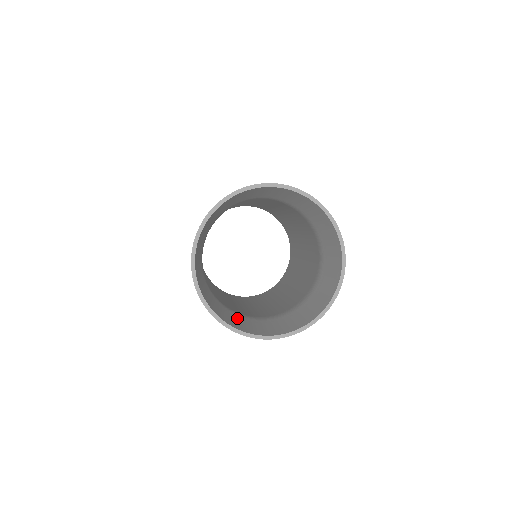
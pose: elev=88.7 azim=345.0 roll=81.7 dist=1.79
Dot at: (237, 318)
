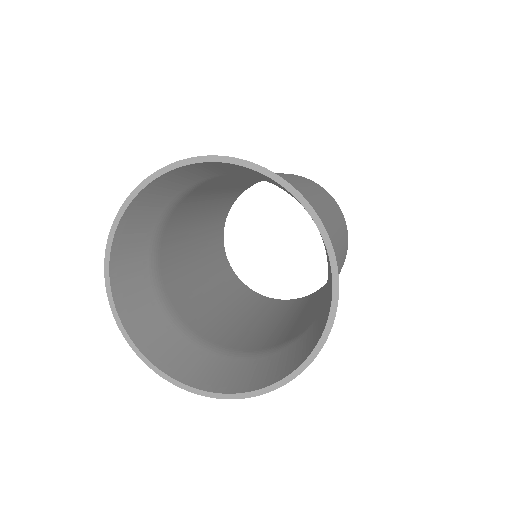
Dot at: (211, 362)
